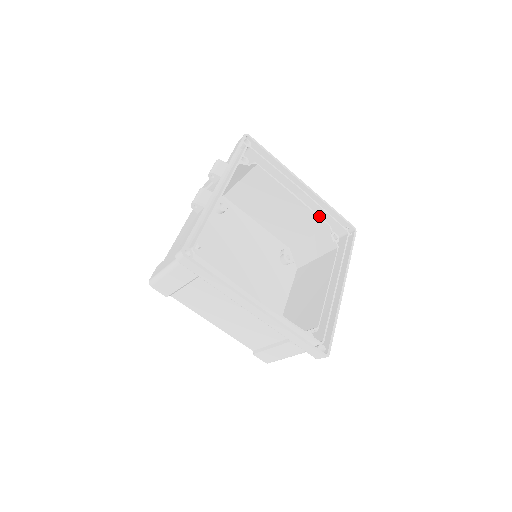
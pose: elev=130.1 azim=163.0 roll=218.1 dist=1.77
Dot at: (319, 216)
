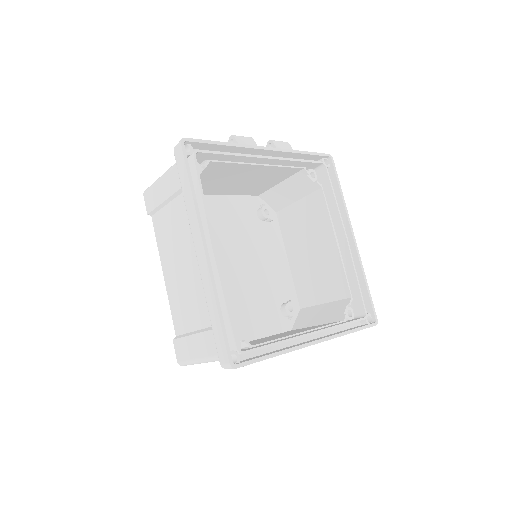
Dot at: (348, 280)
